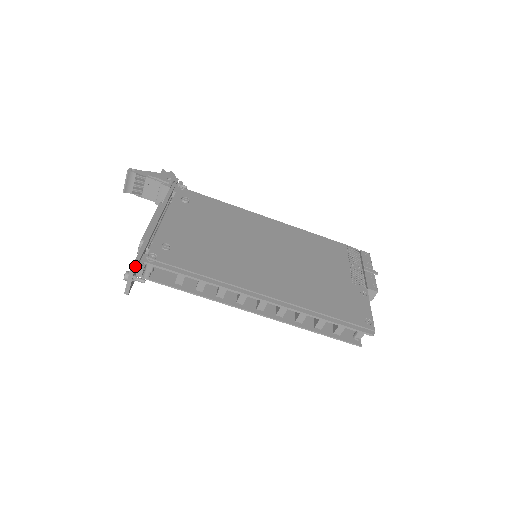
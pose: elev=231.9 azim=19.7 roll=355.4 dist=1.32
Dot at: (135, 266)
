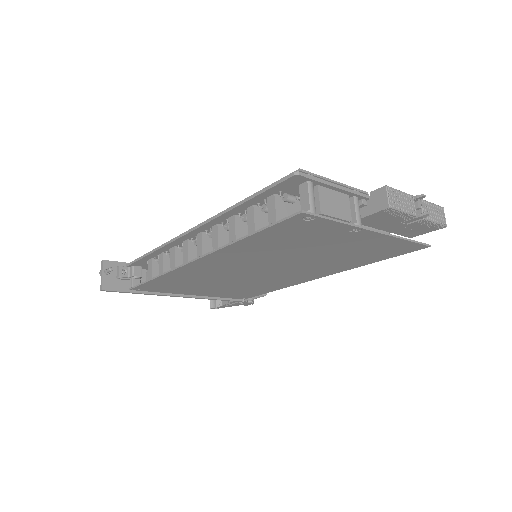
Dot at: (110, 261)
